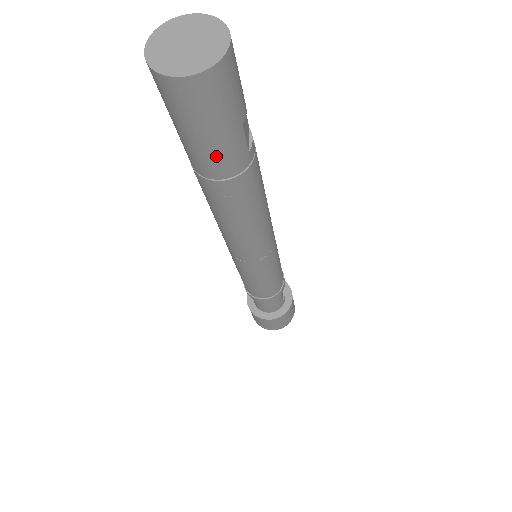
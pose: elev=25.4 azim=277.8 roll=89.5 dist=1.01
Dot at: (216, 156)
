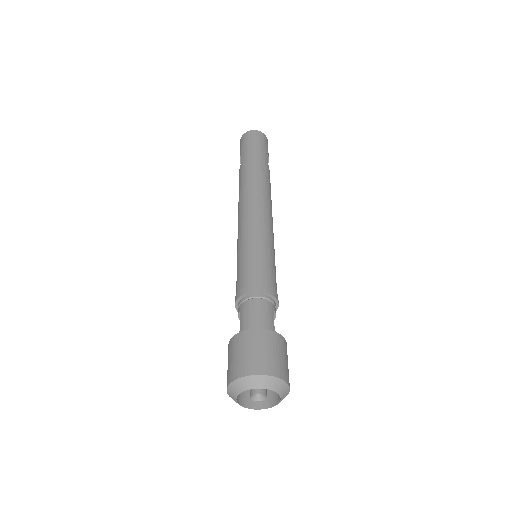
Dot at: (255, 152)
